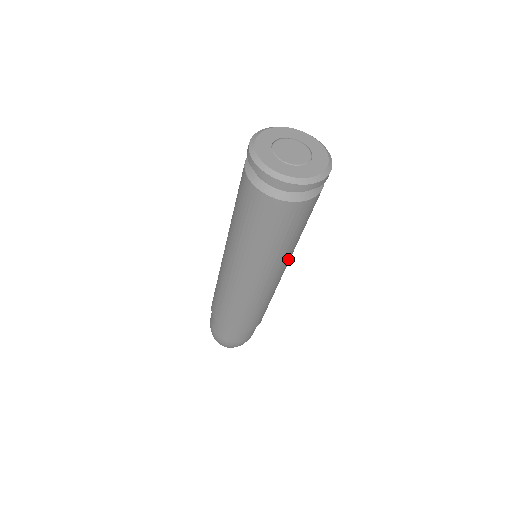
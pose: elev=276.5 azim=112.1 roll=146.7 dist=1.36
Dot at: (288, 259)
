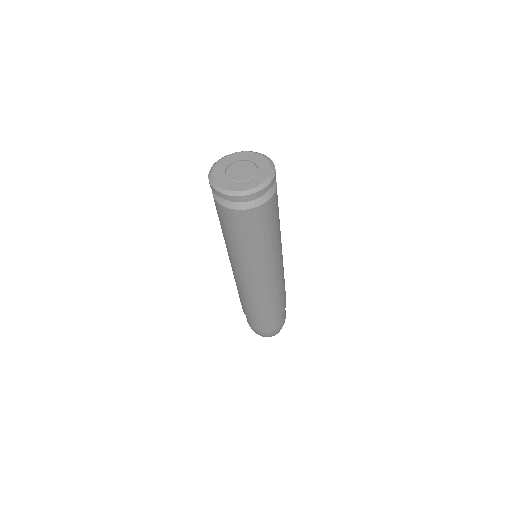
Dot at: (274, 255)
